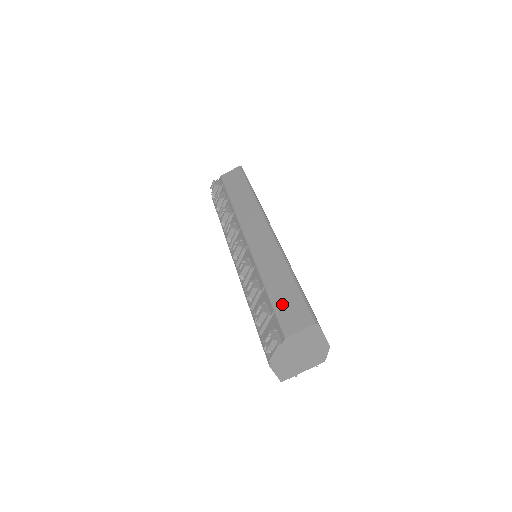
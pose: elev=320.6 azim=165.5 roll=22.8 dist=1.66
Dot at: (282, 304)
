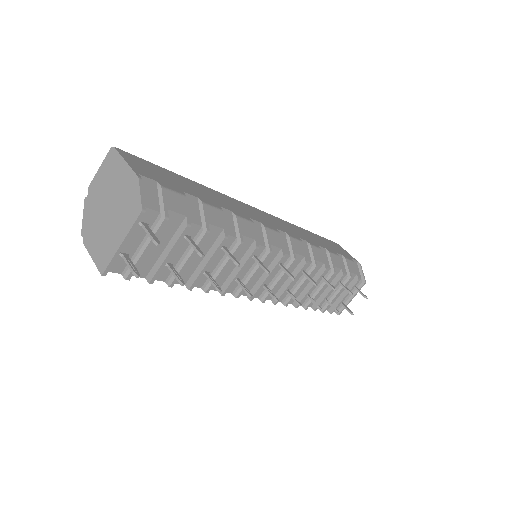
Dot at: occluded
